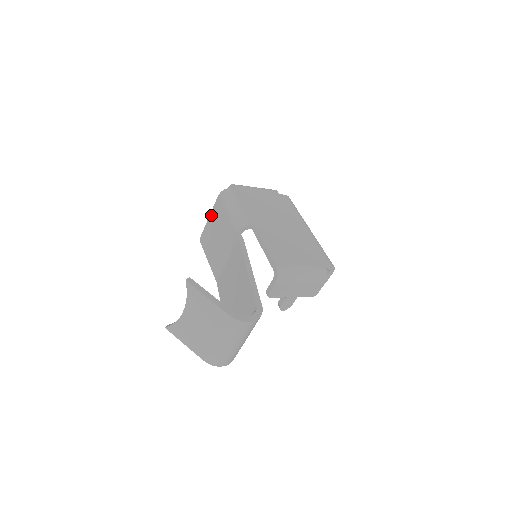
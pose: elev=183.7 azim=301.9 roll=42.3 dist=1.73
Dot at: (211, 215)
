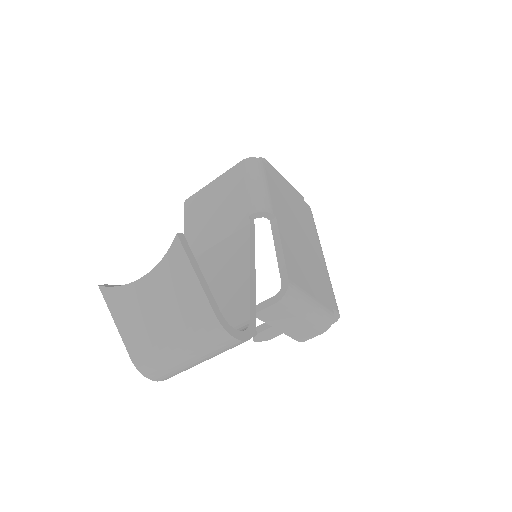
Dot at: (219, 179)
